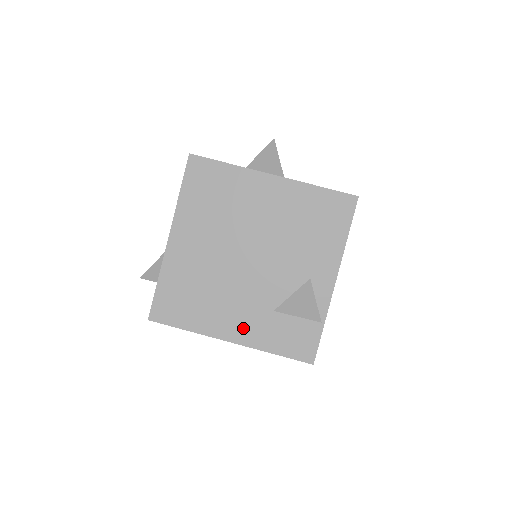
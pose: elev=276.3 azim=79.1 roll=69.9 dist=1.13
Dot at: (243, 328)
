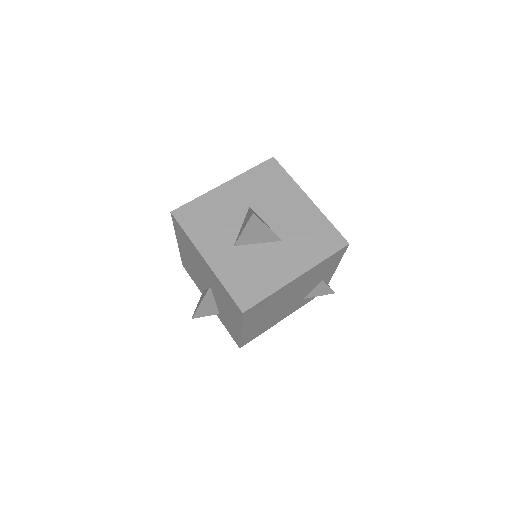
Dot at: (289, 313)
